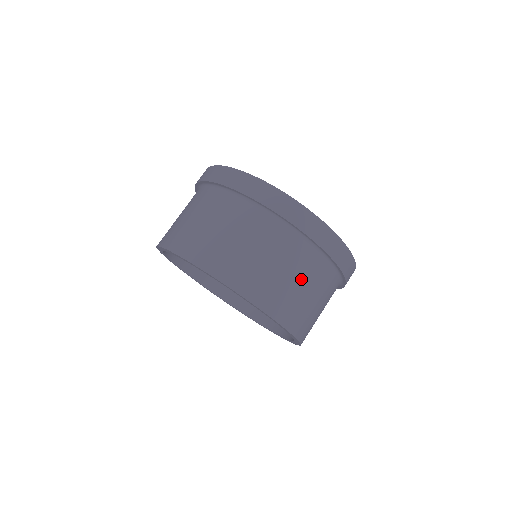
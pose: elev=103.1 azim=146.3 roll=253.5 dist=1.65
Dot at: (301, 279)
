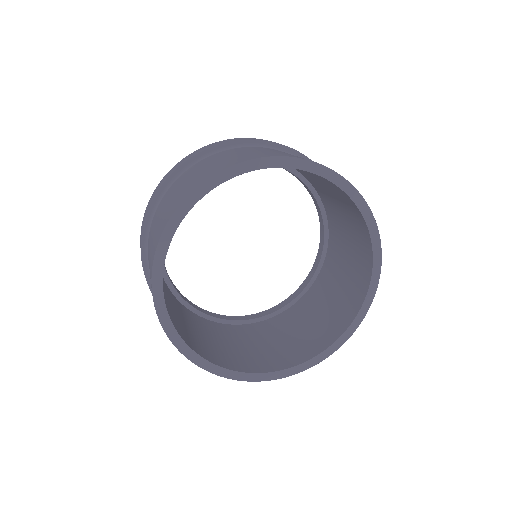
Dot at: occluded
